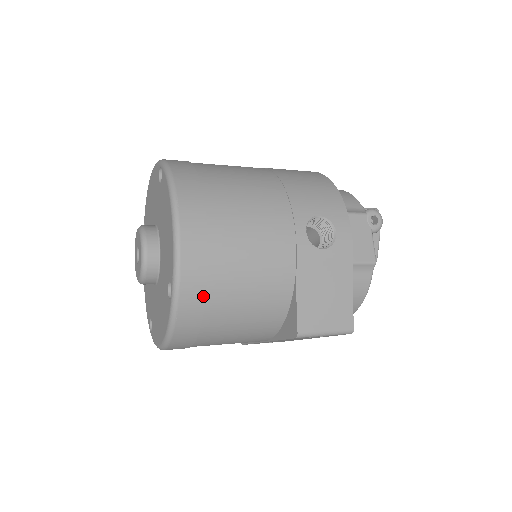
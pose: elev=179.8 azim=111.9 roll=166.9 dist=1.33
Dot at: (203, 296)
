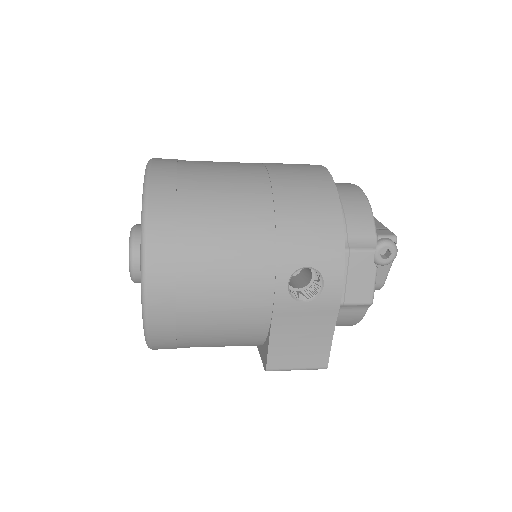
Dot at: (173, 337)
